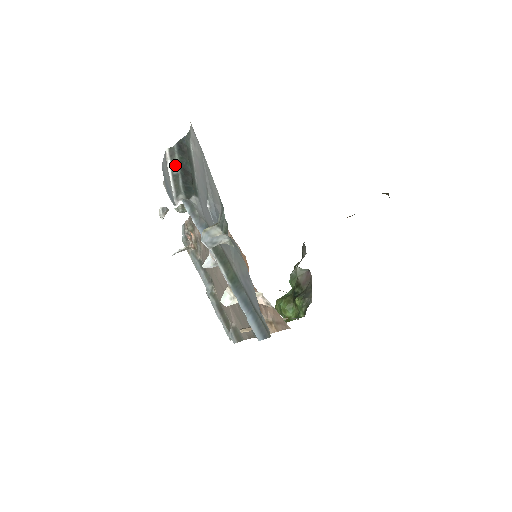
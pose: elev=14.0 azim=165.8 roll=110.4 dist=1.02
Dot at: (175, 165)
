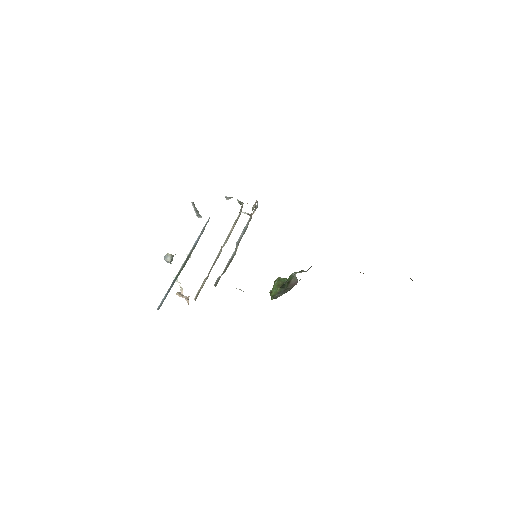
Dot at: (196, 208)
